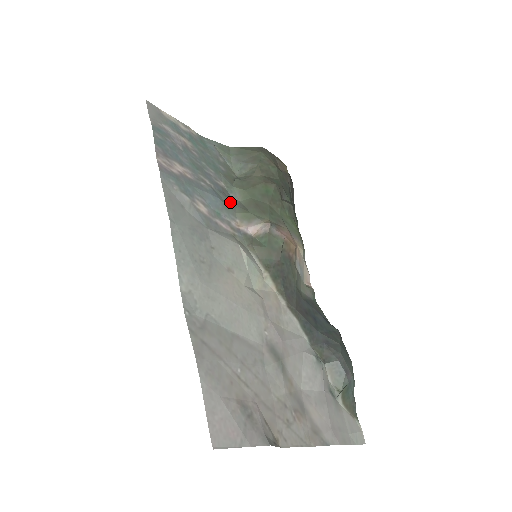
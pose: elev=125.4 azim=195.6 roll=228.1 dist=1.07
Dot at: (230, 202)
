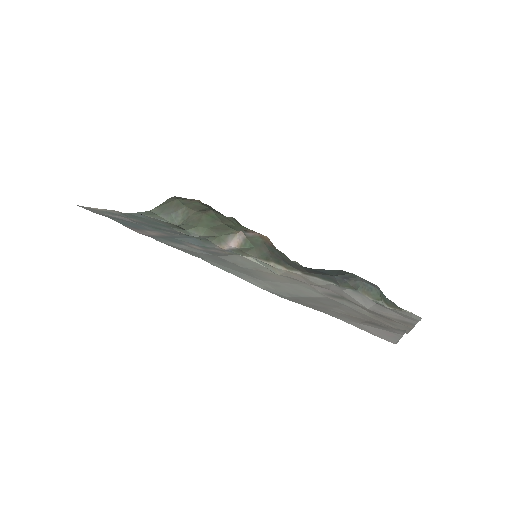
Dot at: (200, 238)
